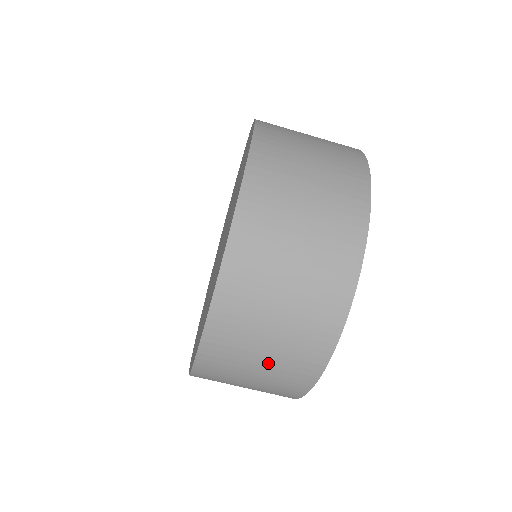
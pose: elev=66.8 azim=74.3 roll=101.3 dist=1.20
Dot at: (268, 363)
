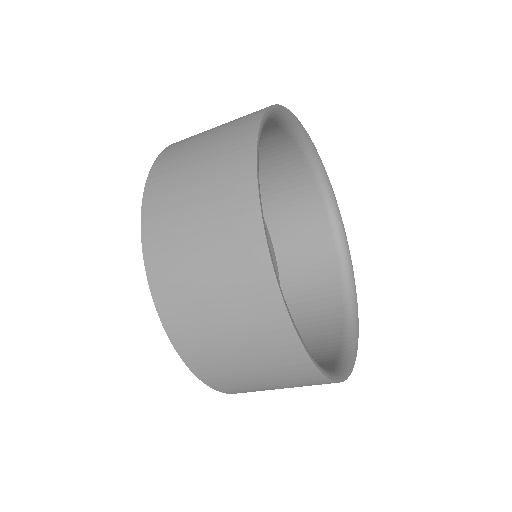
Dot at: occluded
